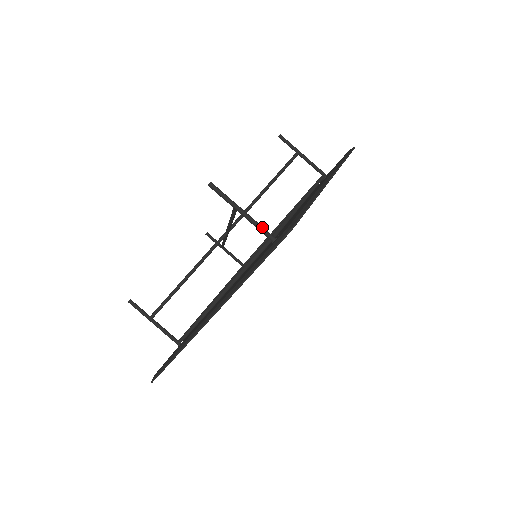
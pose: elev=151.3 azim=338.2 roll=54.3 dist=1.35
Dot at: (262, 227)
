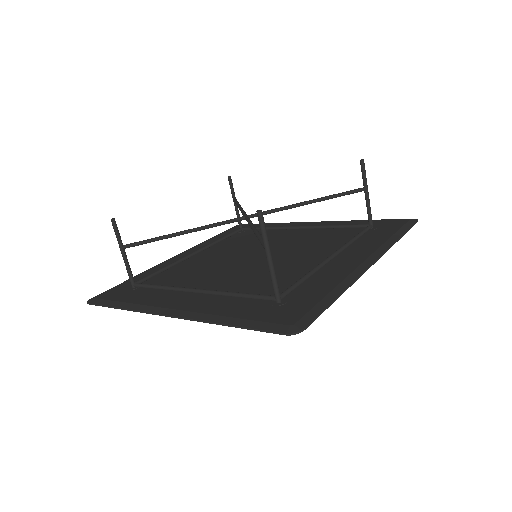
Dot at: (277, 284)
